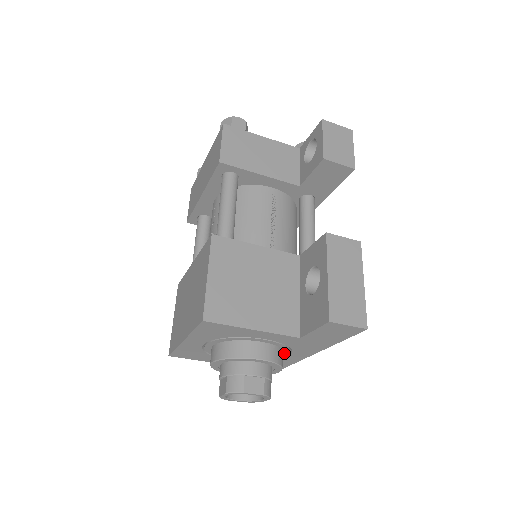
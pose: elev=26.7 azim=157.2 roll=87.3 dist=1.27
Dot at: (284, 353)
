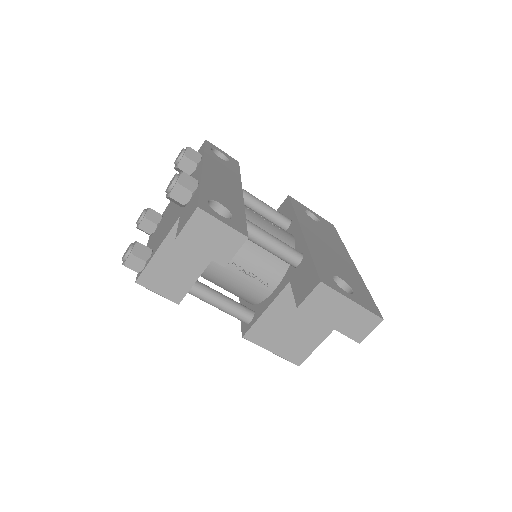
Dot at: occluded
